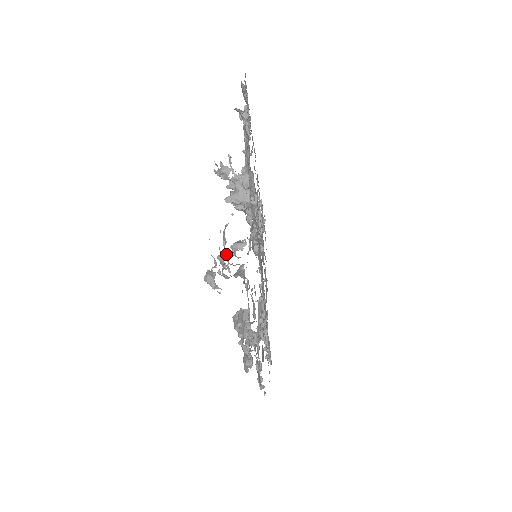
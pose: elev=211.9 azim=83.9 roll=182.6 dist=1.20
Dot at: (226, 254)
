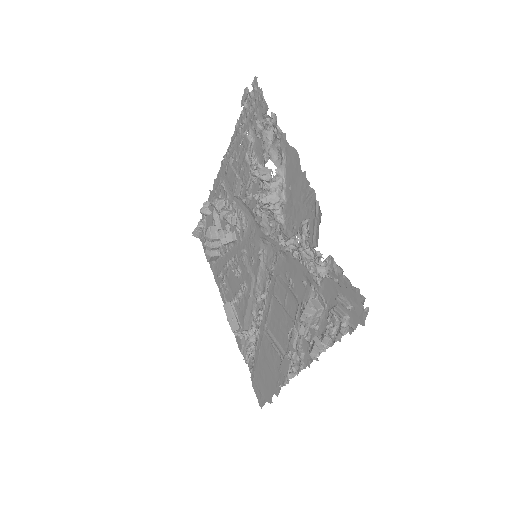
Dot at: (306, 248)
